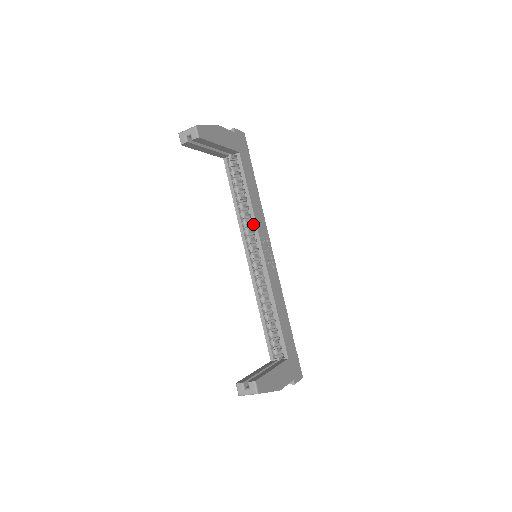
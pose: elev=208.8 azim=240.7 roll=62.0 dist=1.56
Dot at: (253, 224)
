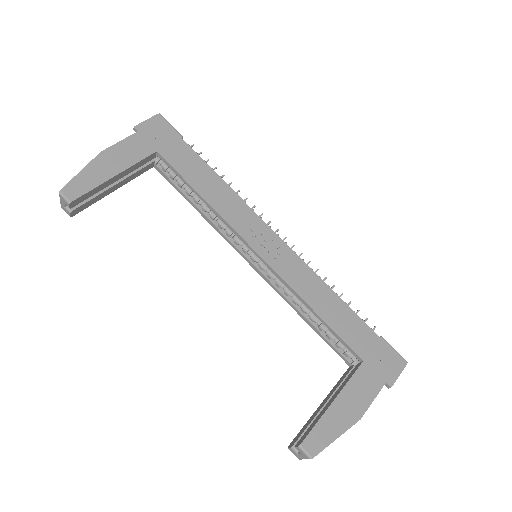
Dot at: occluded
